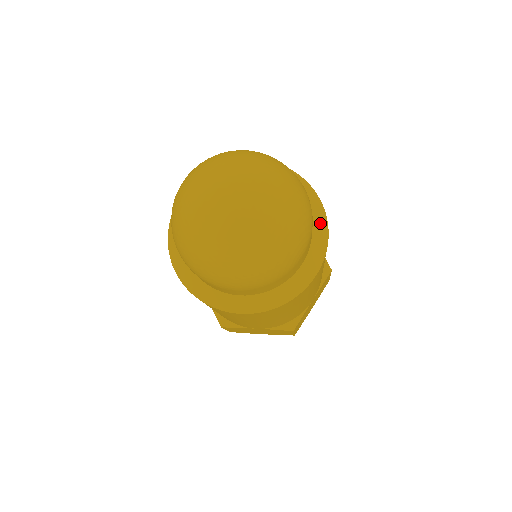
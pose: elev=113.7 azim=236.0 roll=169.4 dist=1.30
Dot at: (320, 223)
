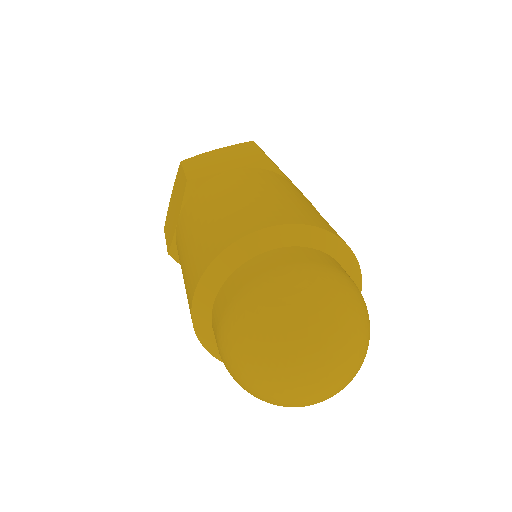
Dot at: occluded
